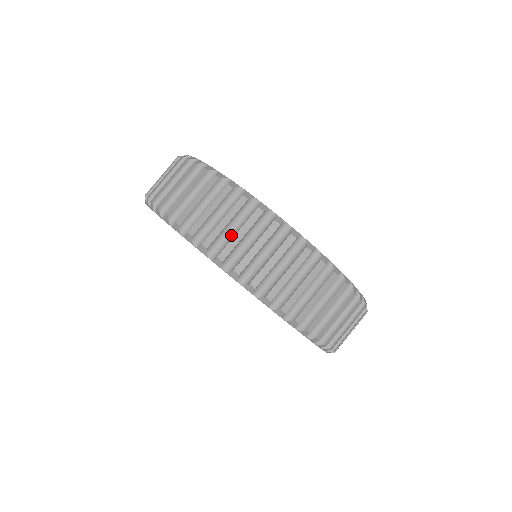
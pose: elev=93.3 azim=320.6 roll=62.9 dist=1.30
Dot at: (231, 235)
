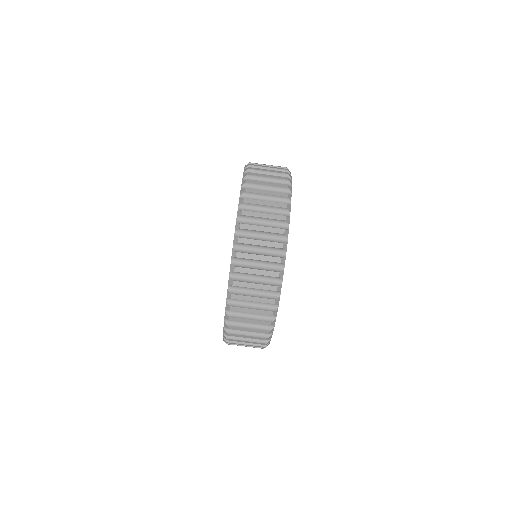
Dot at: (261, 200)
